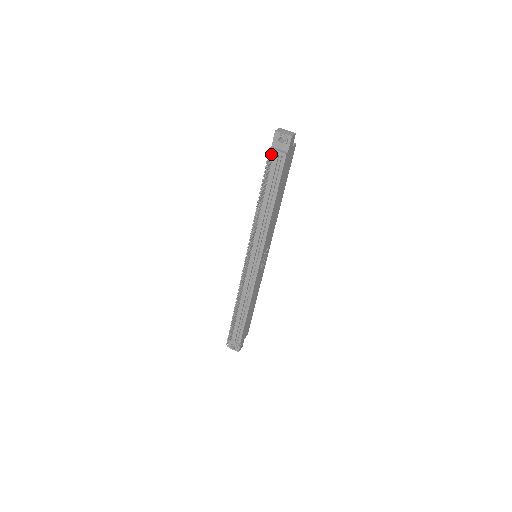
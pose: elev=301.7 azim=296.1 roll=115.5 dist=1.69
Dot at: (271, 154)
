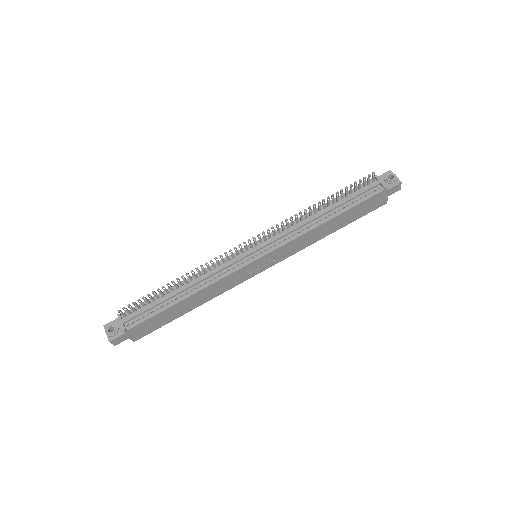
Dot at: (374, 178)
